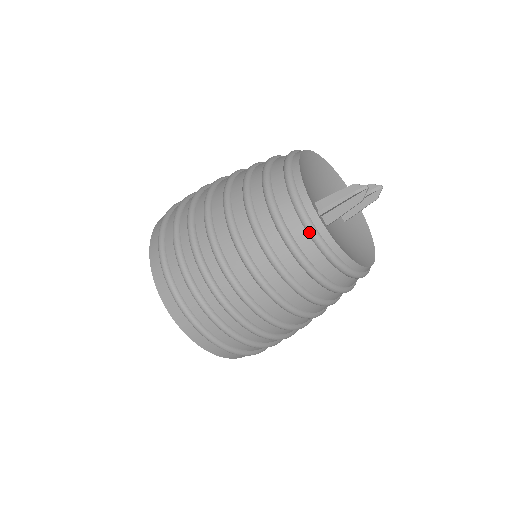
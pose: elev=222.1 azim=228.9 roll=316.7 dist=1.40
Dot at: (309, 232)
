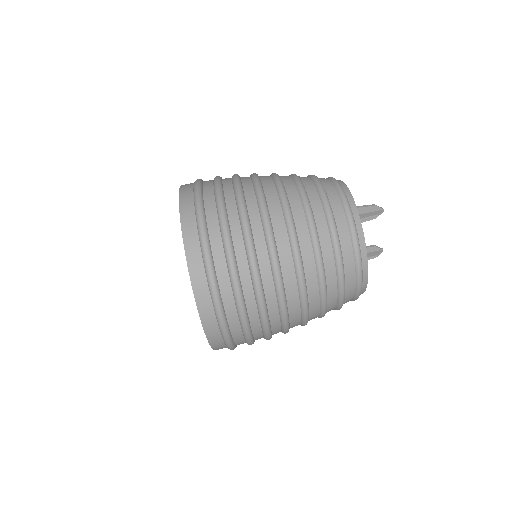
Dot at: (339, 191)
